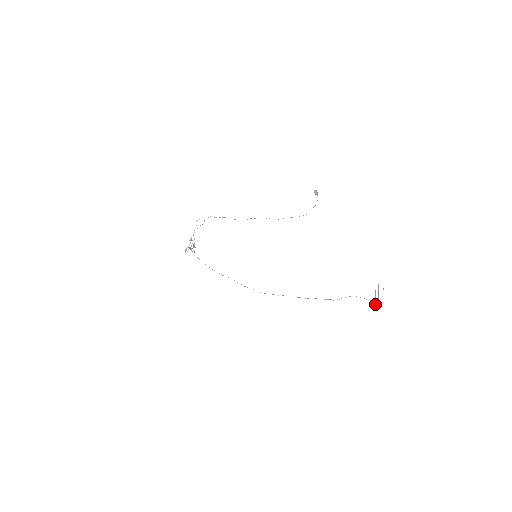
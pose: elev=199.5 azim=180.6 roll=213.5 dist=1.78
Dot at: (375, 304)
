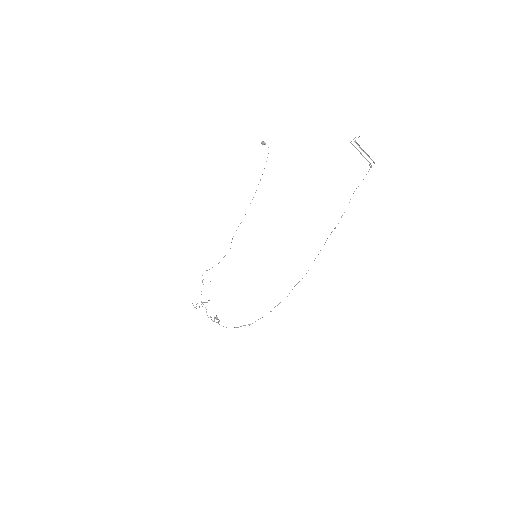
Dot at: occluded
